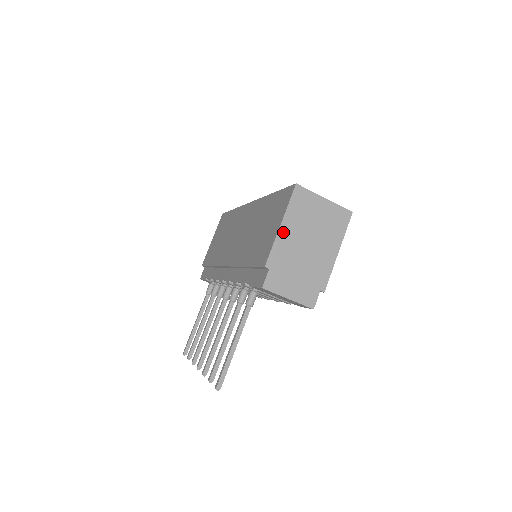
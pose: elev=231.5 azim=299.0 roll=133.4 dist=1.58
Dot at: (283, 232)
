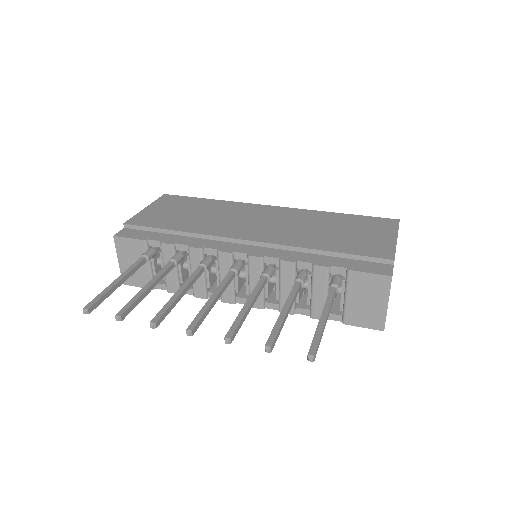
Dot at: occluded
